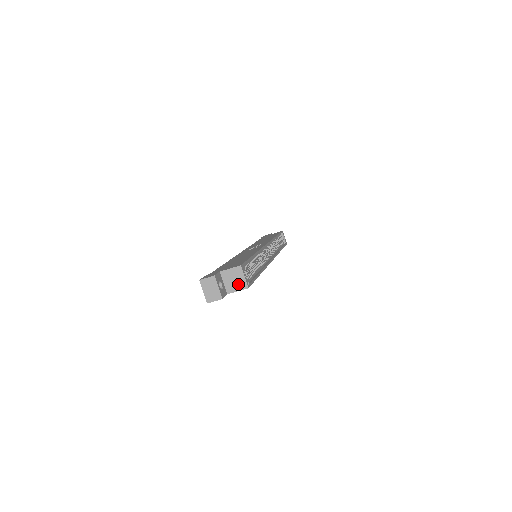
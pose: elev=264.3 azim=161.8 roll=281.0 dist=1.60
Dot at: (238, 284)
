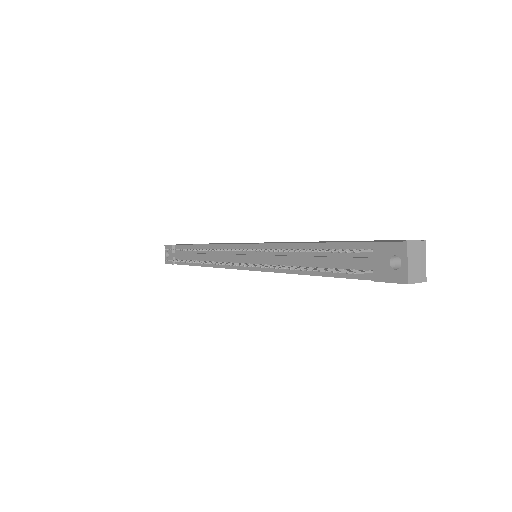
Dot at: occluded
